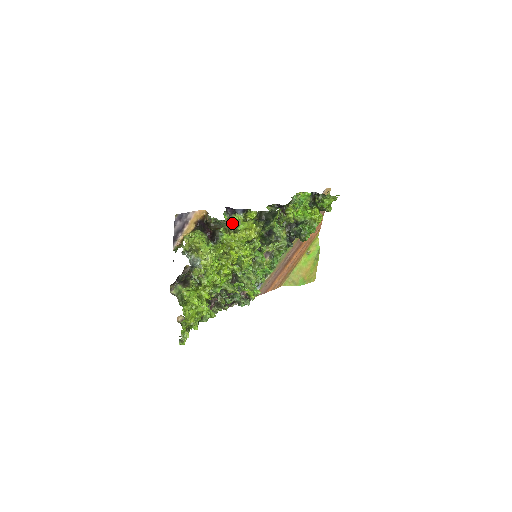
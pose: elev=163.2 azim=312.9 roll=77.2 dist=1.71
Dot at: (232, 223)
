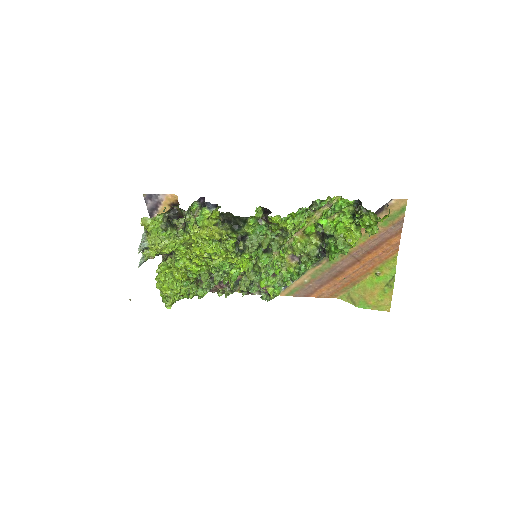
Dot at: (197, 216)
